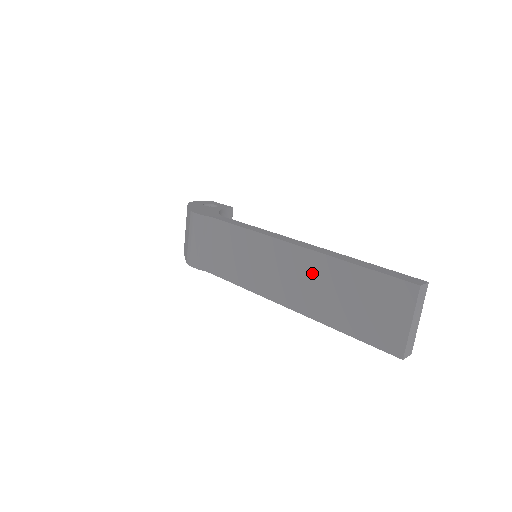
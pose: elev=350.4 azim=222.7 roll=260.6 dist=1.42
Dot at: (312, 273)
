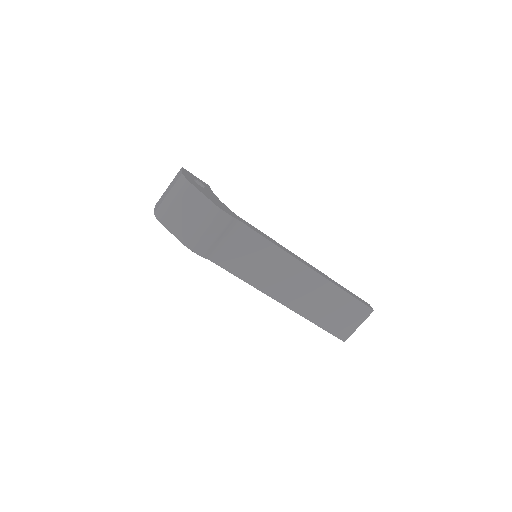
Dot at: (314, 288)
